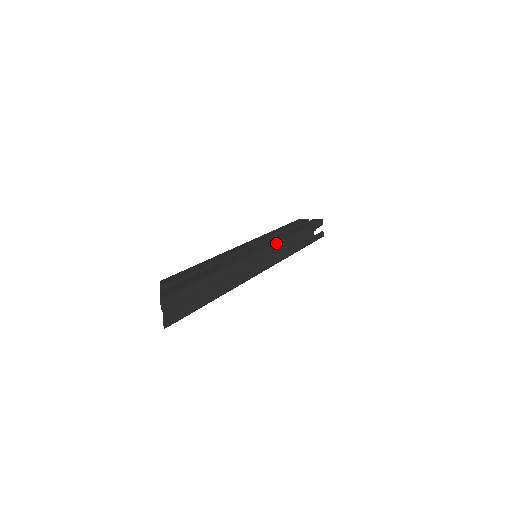
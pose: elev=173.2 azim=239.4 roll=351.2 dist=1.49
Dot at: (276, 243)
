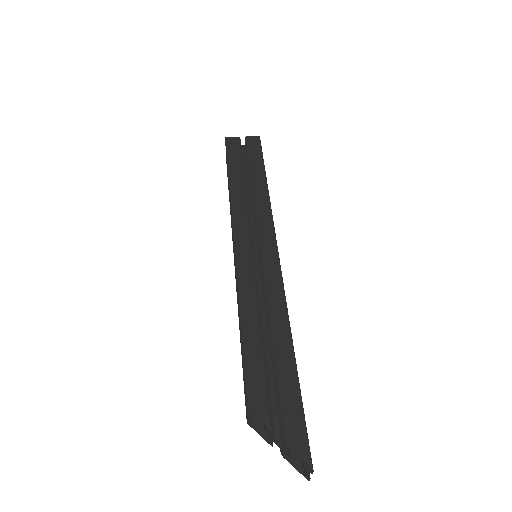
Dot at: occluded
